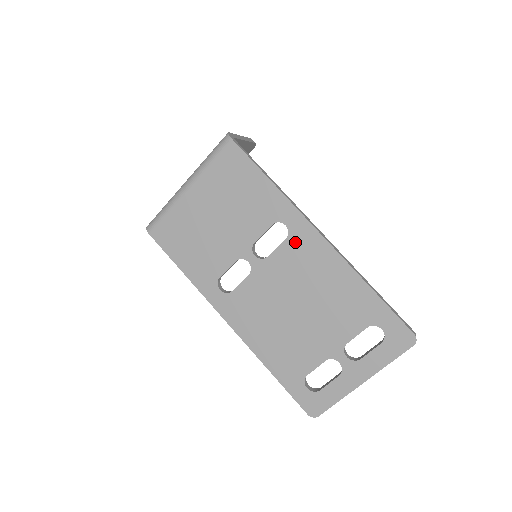
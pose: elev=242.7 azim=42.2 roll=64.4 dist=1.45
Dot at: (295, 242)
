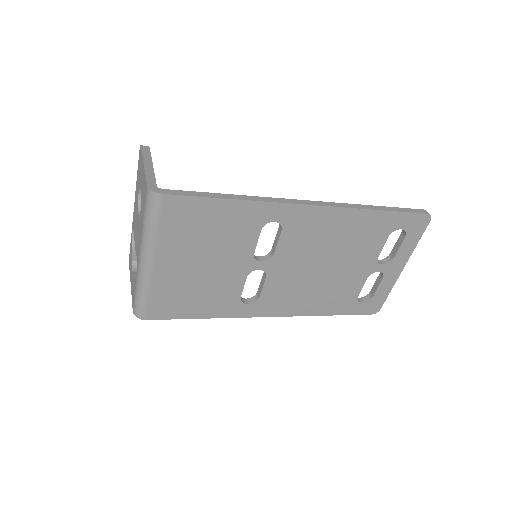
Dot at: (292, 227)
